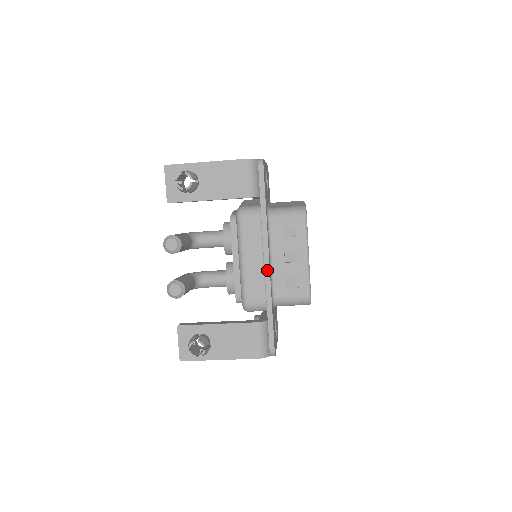
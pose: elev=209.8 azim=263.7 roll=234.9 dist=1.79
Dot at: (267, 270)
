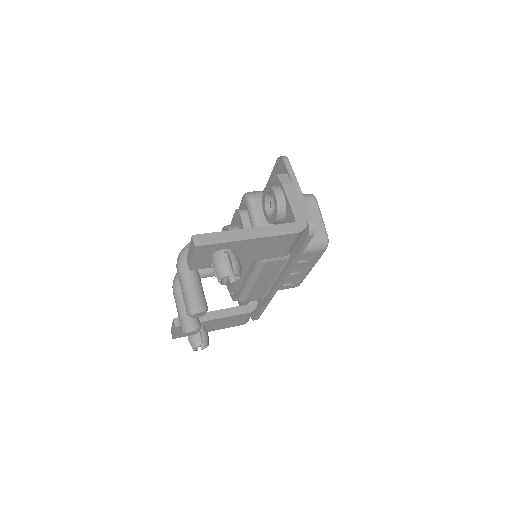
Dot at: (276, 290)
